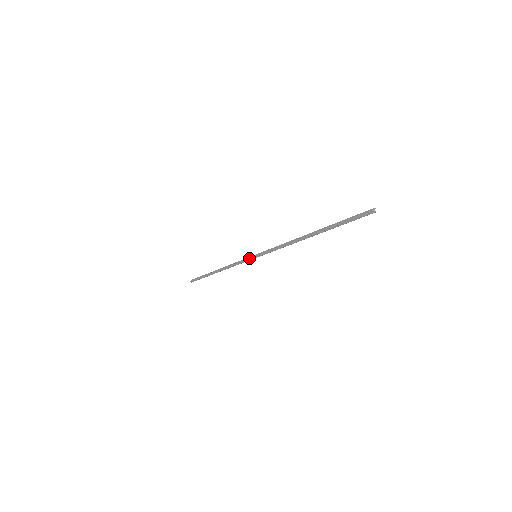
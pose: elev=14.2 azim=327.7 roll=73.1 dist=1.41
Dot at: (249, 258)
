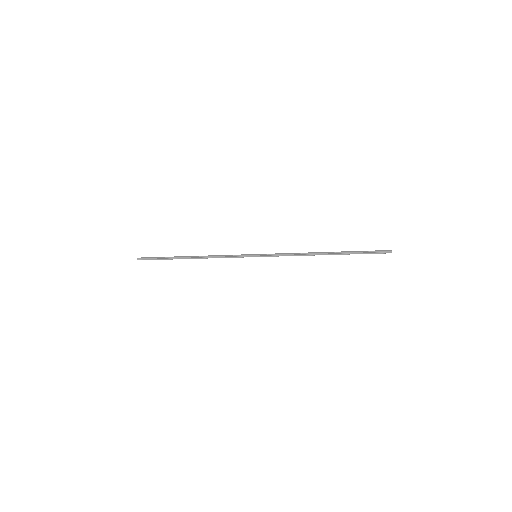
Dot at: occluded
